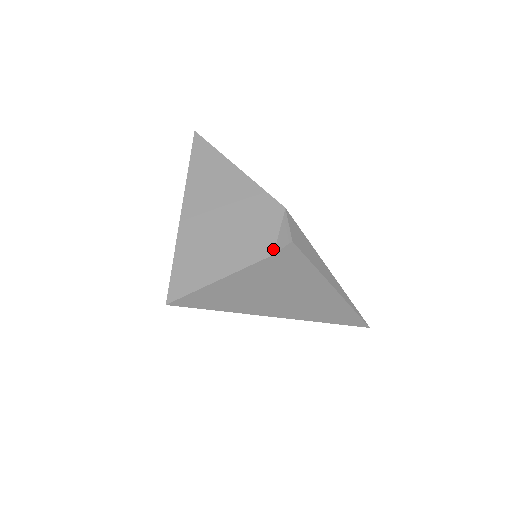
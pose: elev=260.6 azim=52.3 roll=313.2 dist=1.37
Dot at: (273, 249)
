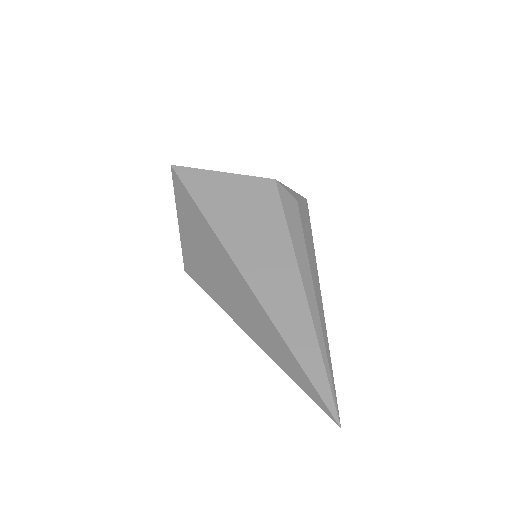
Dot at: (278, 182)
